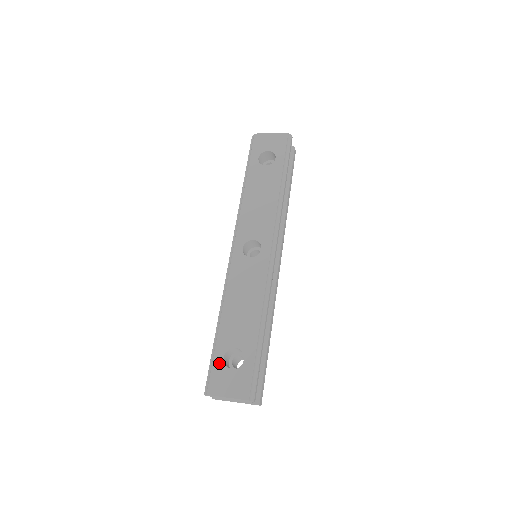
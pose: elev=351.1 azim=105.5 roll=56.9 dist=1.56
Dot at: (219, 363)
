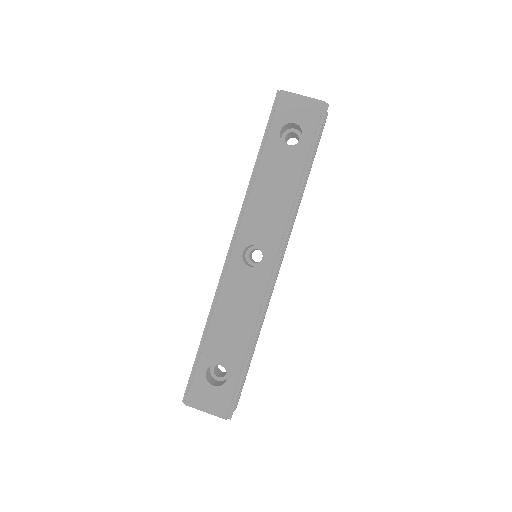
Dot at: (201, 377)
